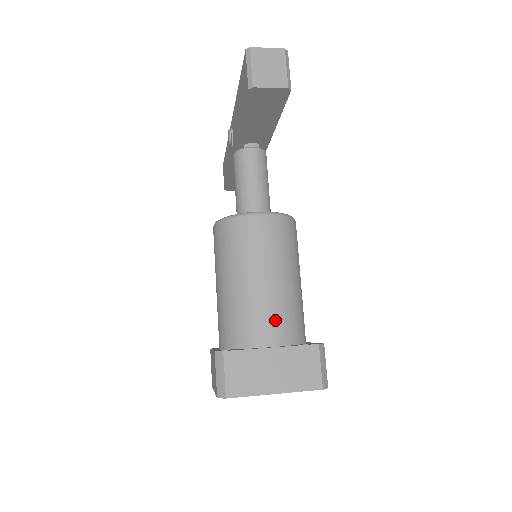
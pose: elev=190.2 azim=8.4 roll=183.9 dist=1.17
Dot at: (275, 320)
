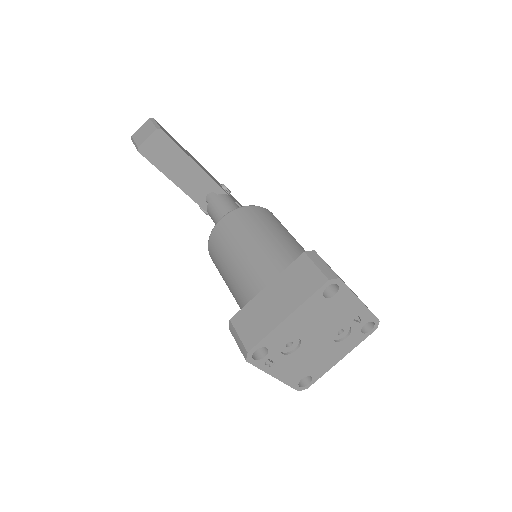
Dot at: (265, 269)
